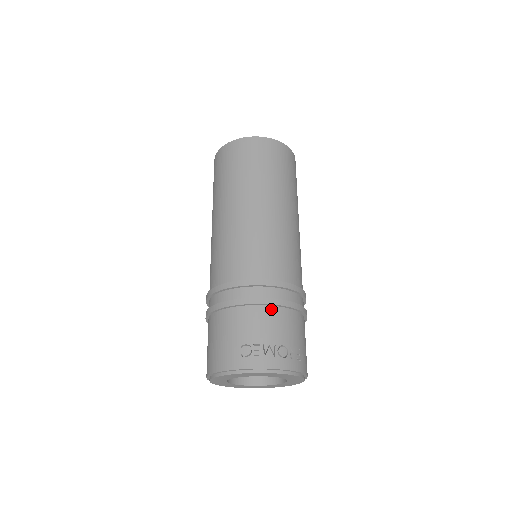
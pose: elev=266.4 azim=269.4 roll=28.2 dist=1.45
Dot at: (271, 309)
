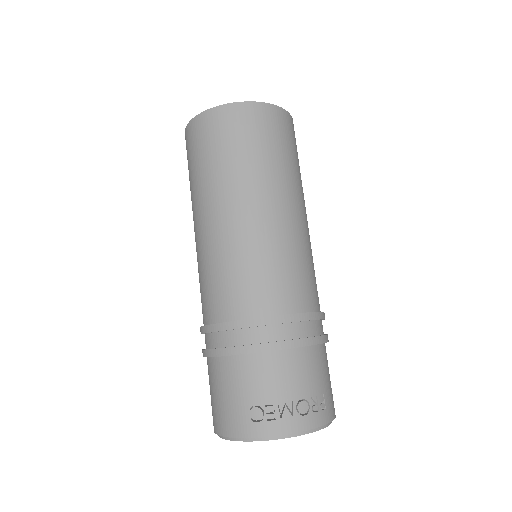
Dot at: (282, 354)
